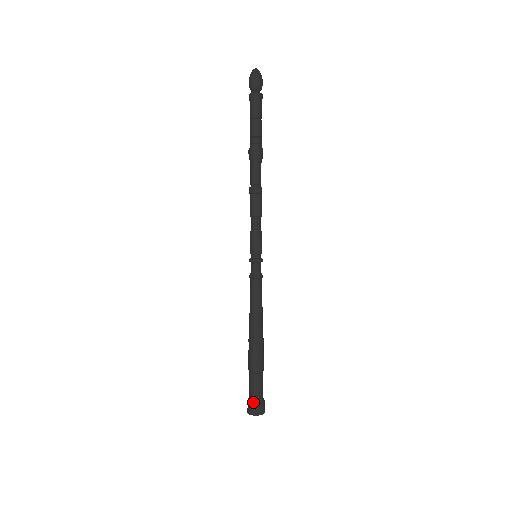
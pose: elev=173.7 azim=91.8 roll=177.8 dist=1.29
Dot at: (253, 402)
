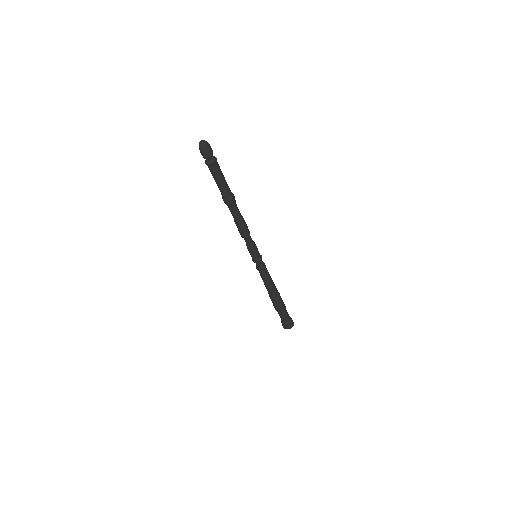
Dot at: (289, 323)
